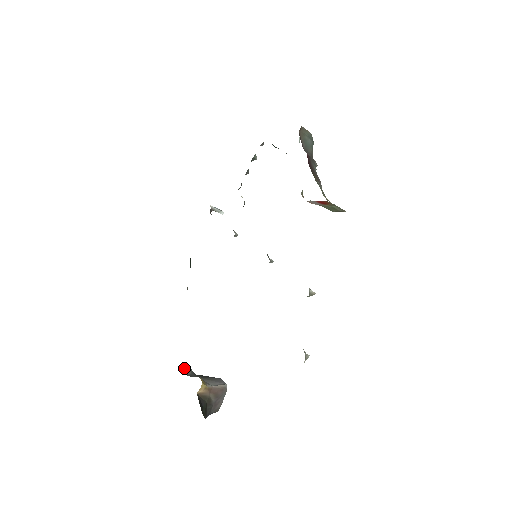
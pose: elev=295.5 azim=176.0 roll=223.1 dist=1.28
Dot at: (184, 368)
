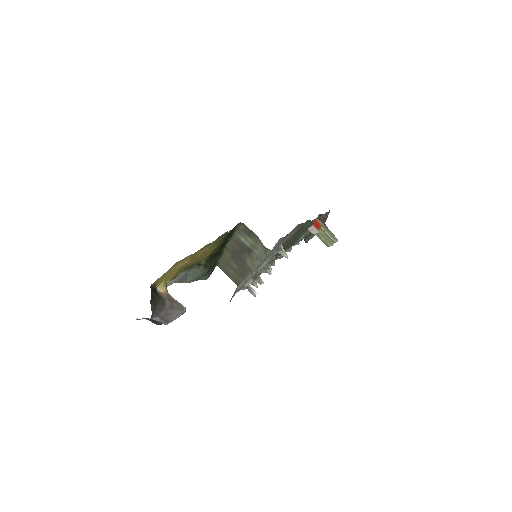
Dot at: occluded
